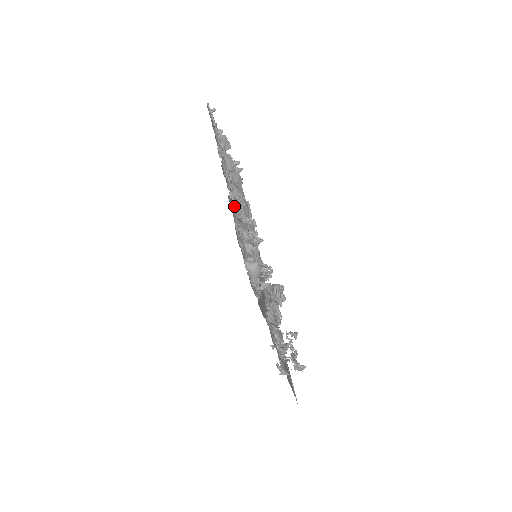
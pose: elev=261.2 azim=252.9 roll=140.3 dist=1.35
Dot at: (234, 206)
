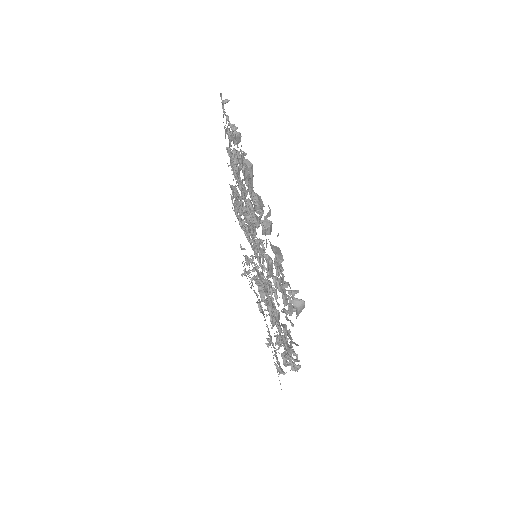
Dot at: (260, 223)
